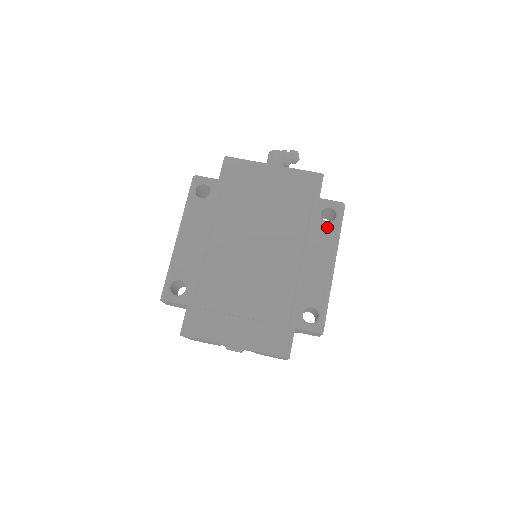
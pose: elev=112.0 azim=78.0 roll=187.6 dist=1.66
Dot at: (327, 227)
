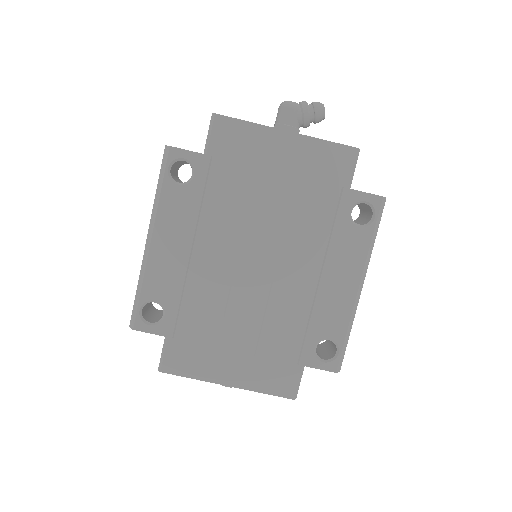
Dot at: (358, 233)
